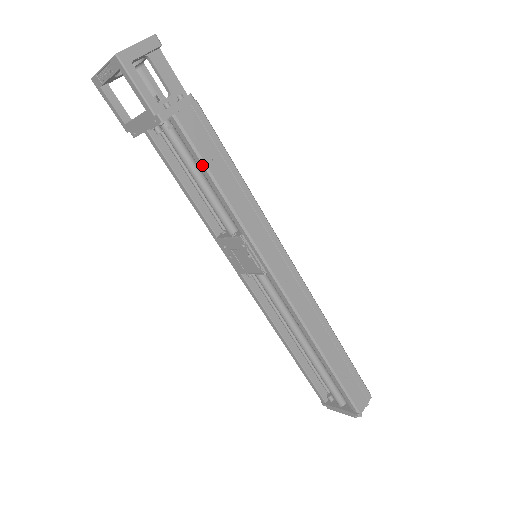
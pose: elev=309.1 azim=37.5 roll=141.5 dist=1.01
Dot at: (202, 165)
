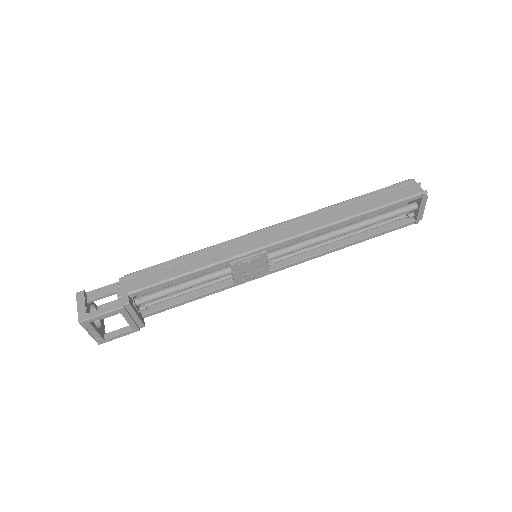
Dot at: (168, 282)
